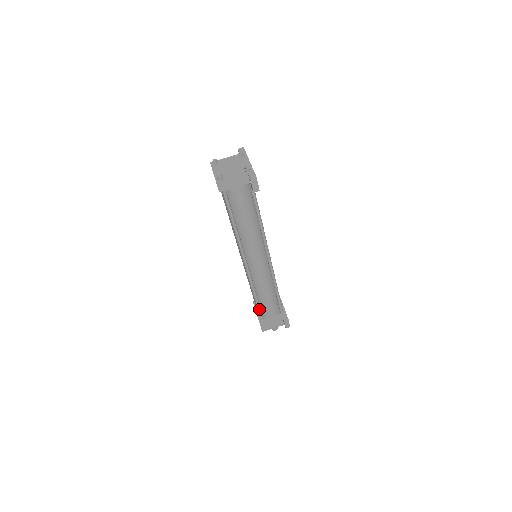
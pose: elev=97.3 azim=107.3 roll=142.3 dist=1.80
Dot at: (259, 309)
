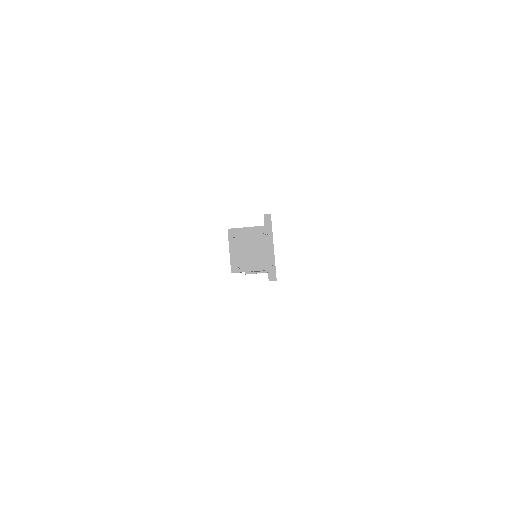
Dot at: occluded
